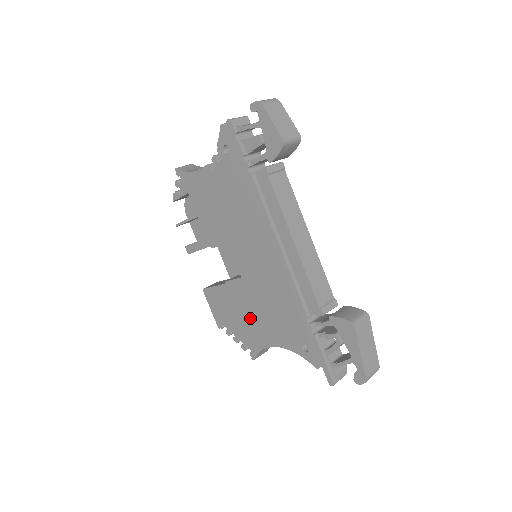
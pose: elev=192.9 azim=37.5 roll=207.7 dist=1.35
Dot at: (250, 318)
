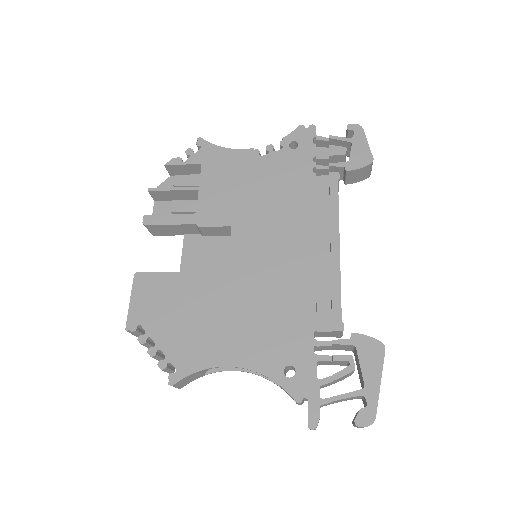
Dot at: (208, 322)
